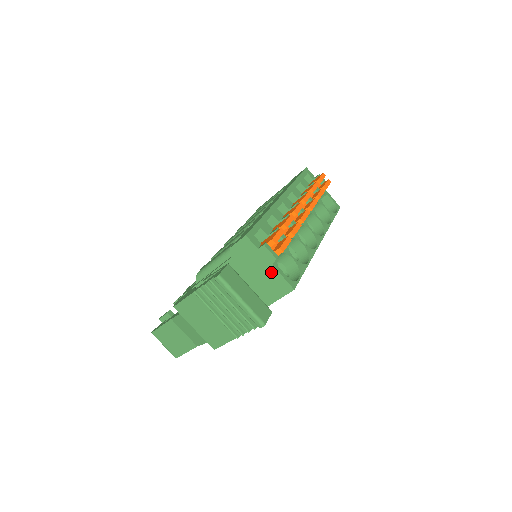
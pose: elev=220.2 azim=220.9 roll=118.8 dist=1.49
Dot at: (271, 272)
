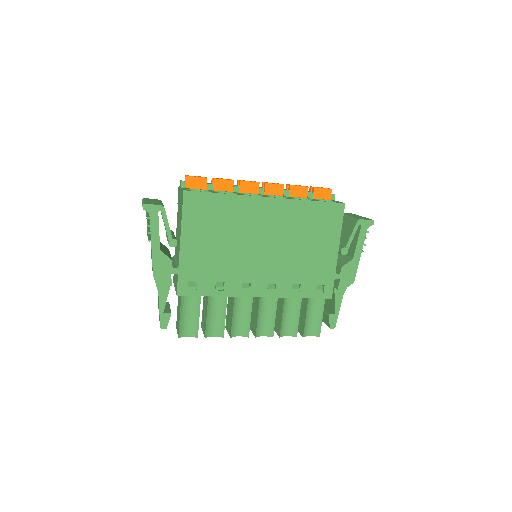
Dot at: (181, 194)
